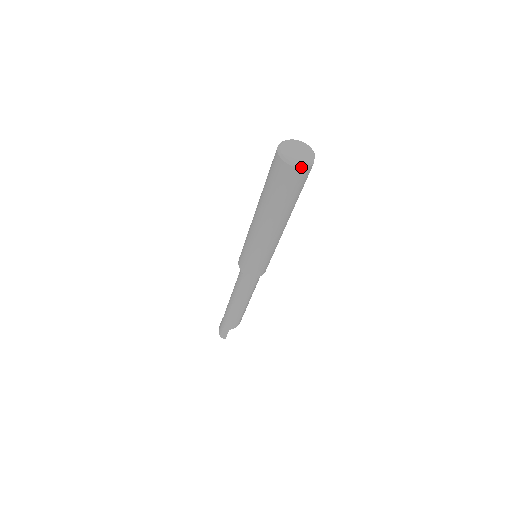
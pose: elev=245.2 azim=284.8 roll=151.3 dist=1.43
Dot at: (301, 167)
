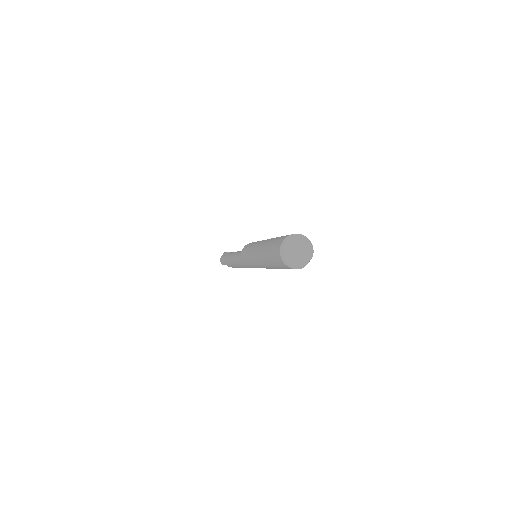
Dot at: (291, 267)
